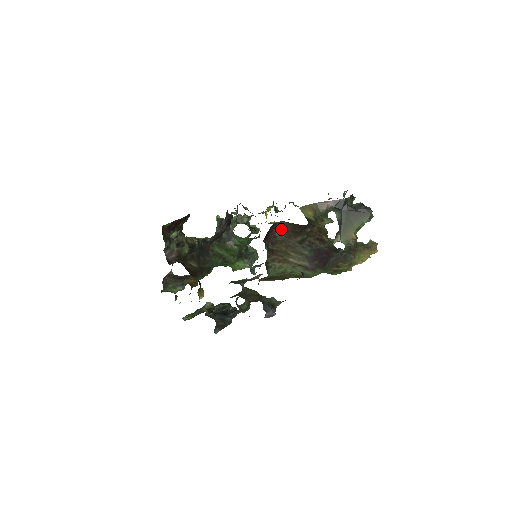
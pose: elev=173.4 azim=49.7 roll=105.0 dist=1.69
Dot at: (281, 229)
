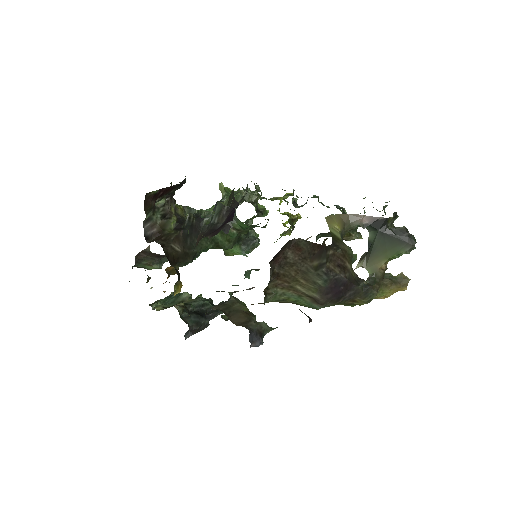
Dot at: (296, 248)
